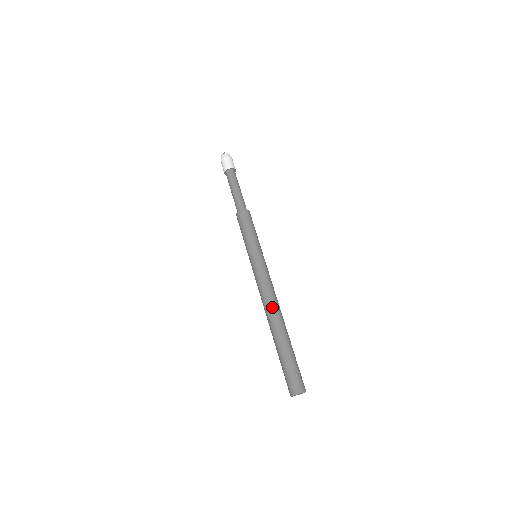
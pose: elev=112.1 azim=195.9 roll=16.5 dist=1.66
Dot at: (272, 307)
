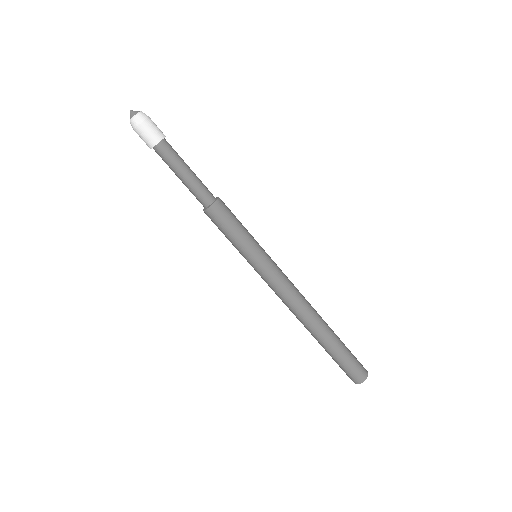
Dot at: (299, 317)
